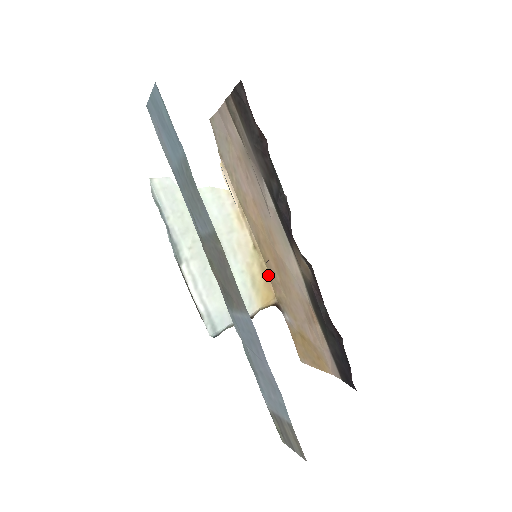
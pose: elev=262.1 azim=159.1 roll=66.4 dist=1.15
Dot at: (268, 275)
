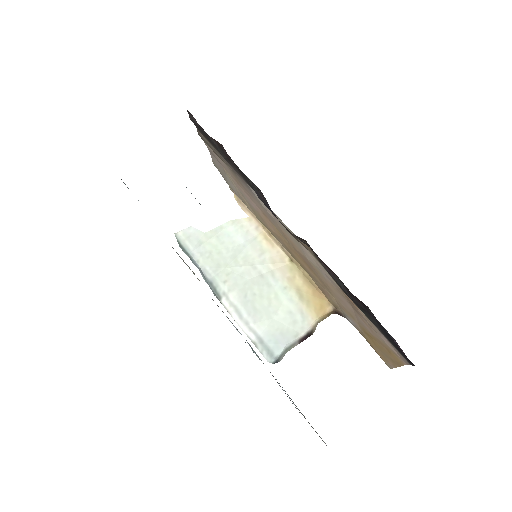
Dot at: (314, 283)
